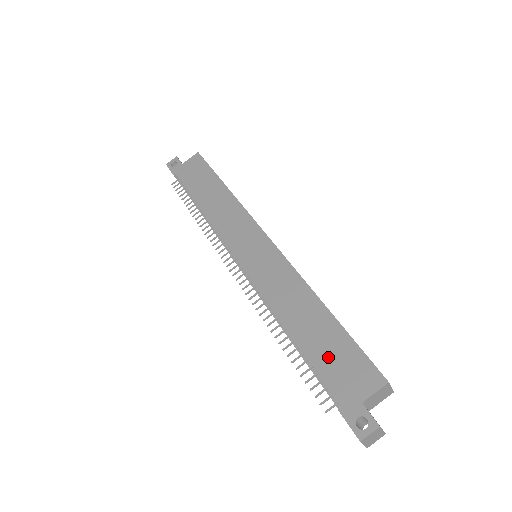
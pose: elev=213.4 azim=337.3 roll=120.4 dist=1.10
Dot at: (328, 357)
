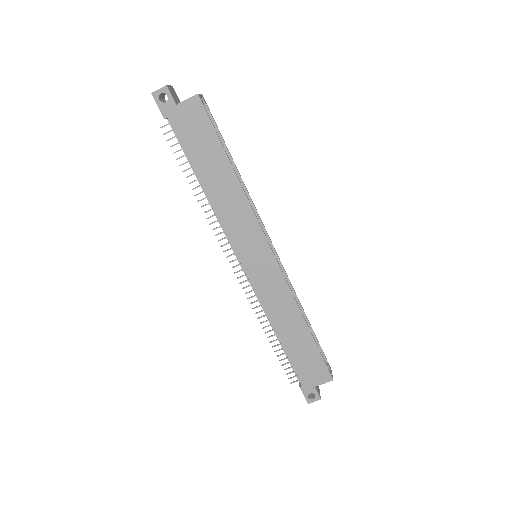
Dot at: (301, 359)
